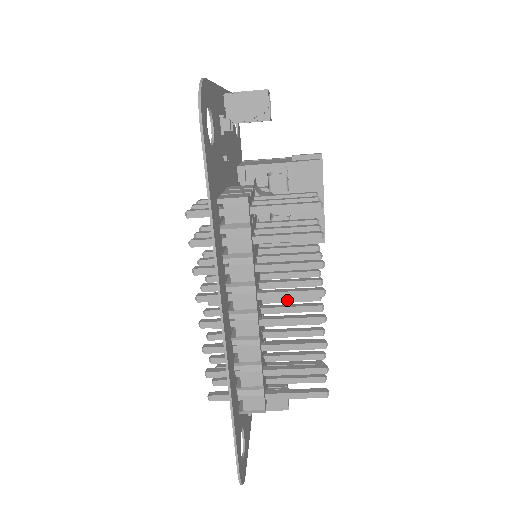
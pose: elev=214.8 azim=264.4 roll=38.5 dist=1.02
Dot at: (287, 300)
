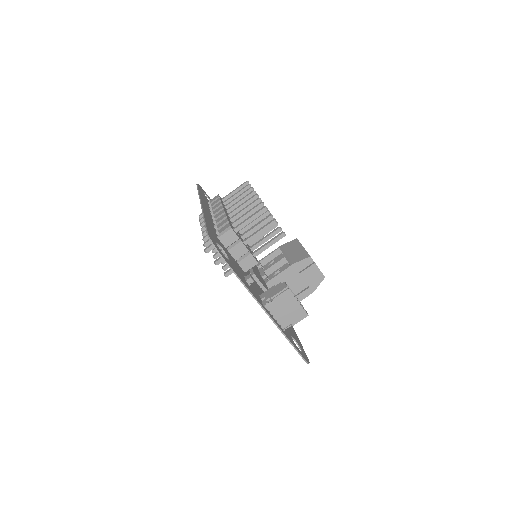
Dot at: occluded
